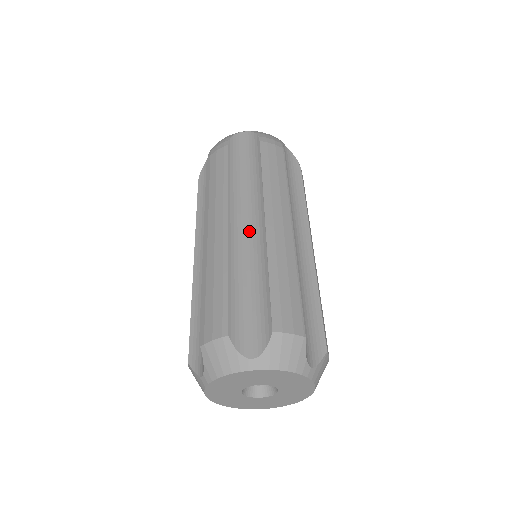
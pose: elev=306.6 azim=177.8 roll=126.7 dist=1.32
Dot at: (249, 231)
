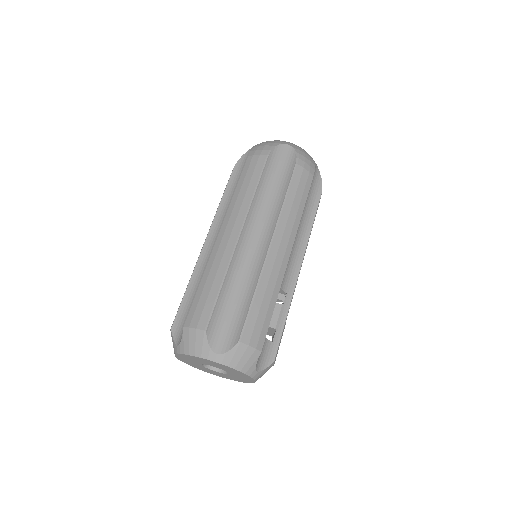
Dot at: occluded
